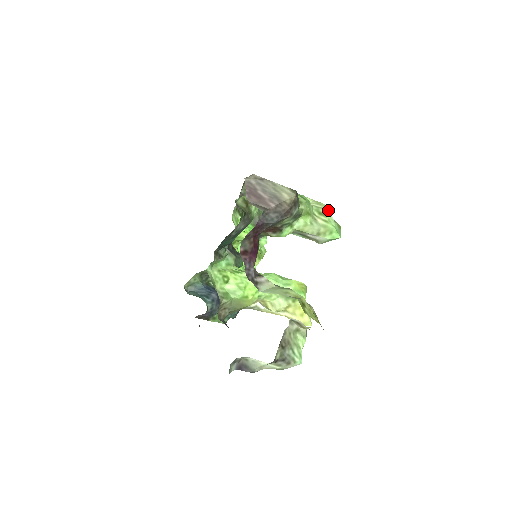
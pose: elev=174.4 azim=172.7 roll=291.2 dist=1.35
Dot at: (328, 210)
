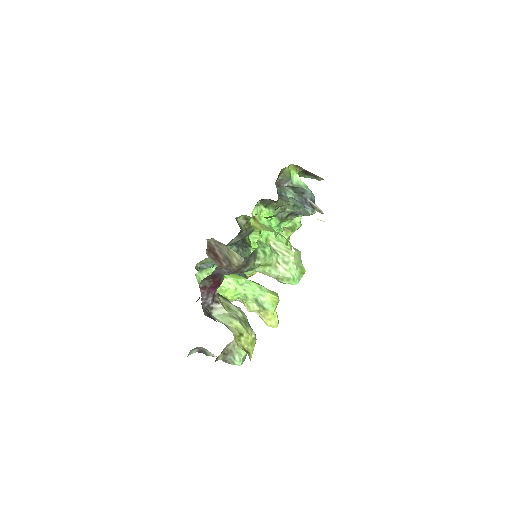
Dot at: (293, 260)
